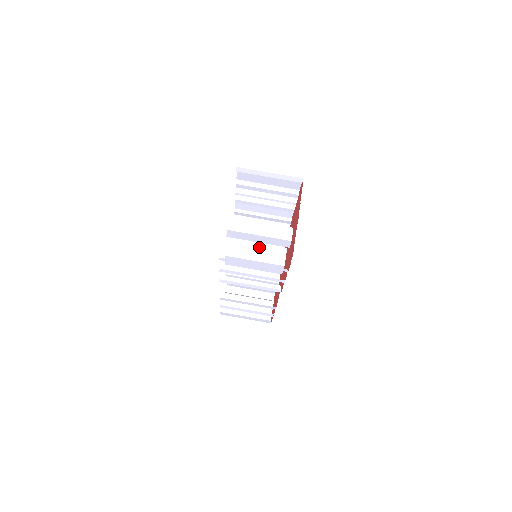
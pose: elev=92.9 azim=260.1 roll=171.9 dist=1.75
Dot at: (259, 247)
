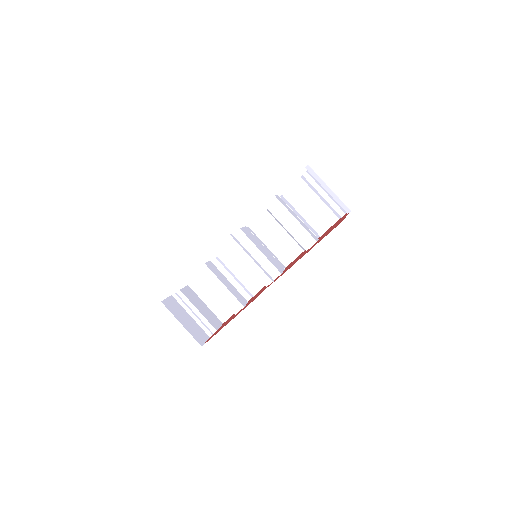
Dot at: (266, 249)
